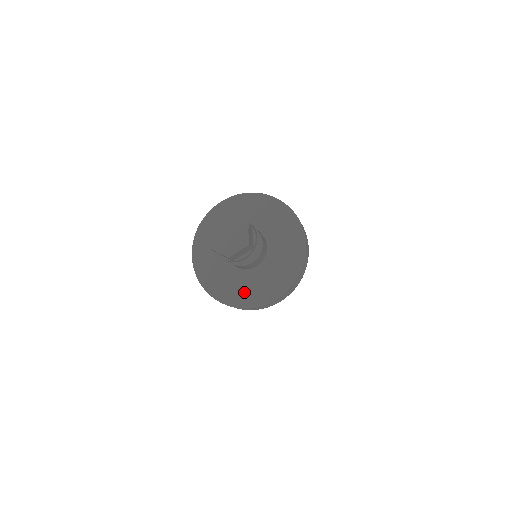
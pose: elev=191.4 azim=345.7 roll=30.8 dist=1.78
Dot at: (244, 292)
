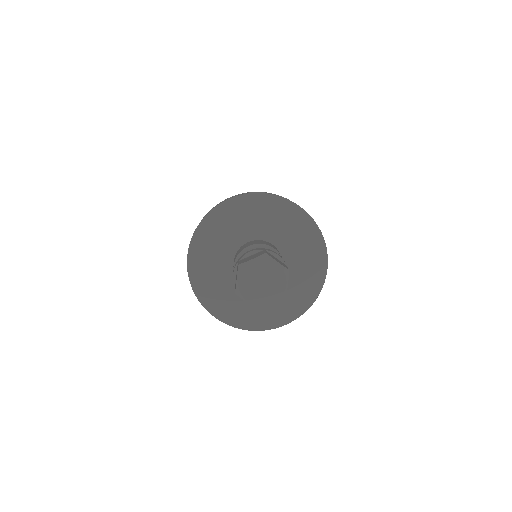
Dot at: (296, 296)
